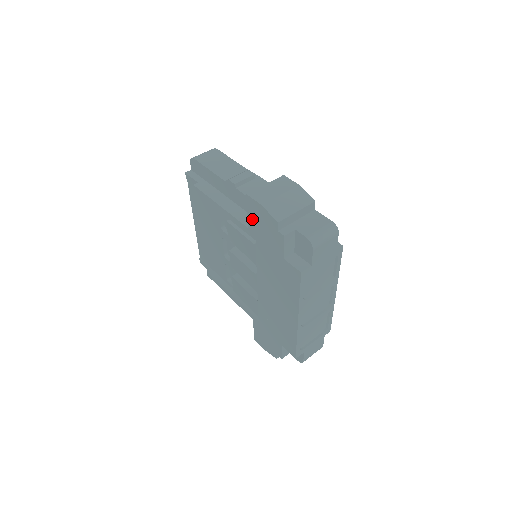
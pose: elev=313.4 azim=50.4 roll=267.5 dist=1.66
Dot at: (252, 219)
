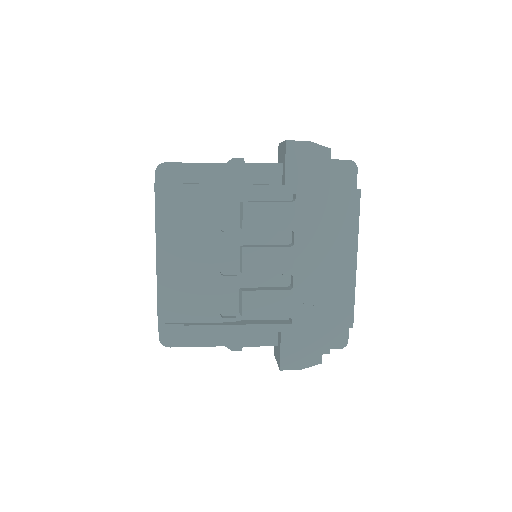
Dot at: (292, 168)
